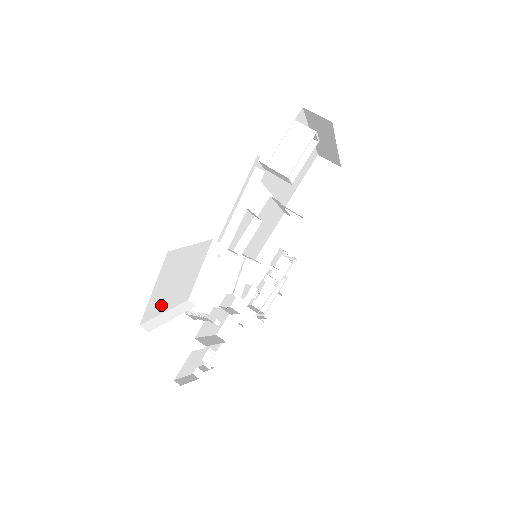
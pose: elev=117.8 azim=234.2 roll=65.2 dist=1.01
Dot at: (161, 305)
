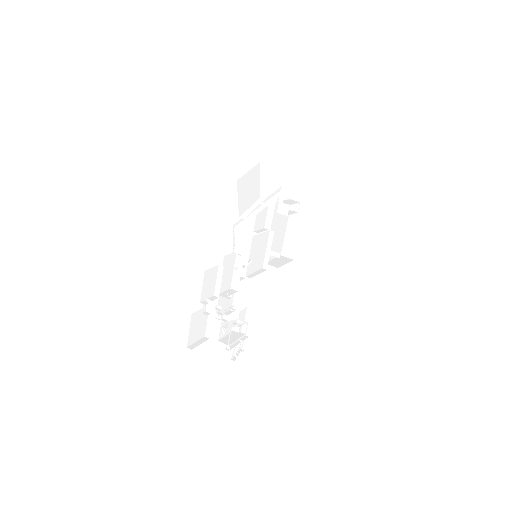
Dot at: (241, 190)
